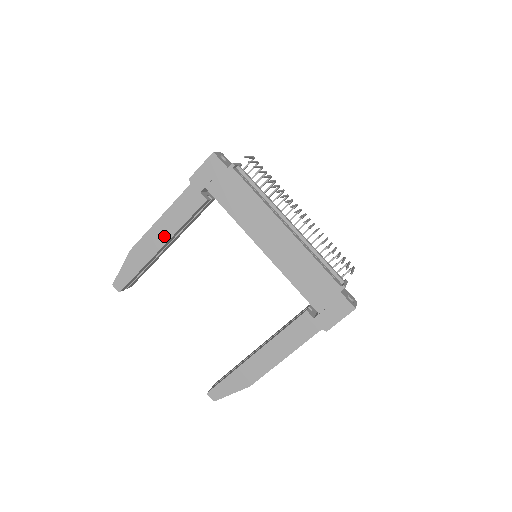
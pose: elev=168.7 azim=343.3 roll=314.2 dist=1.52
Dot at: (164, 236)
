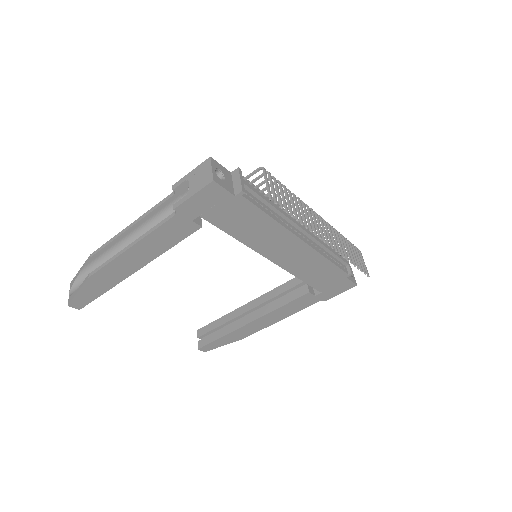
Dot at: (139, 262)
